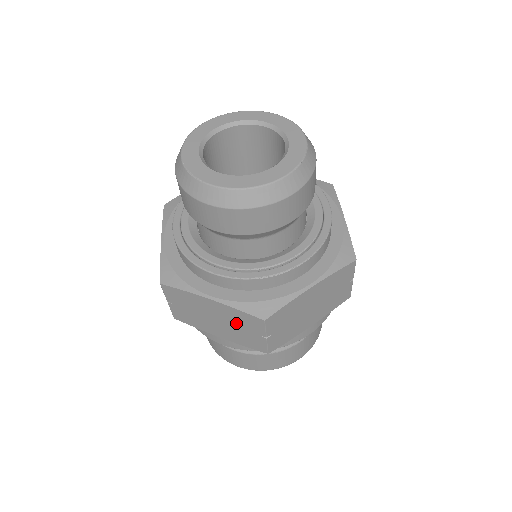
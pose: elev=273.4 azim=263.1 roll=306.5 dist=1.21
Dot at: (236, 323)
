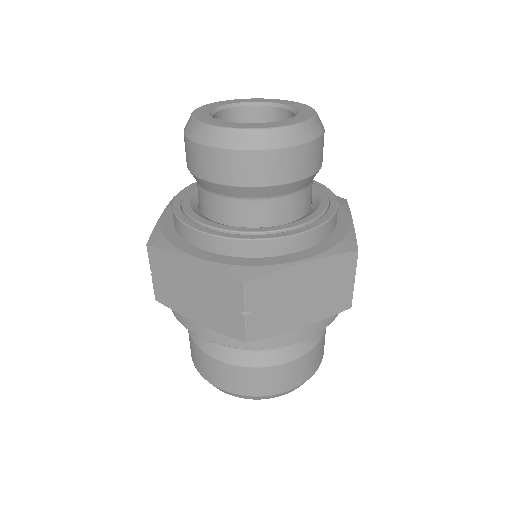
Dot at: (327, 282)
